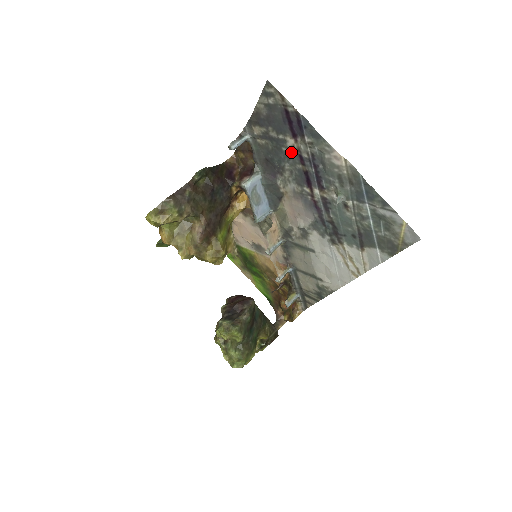
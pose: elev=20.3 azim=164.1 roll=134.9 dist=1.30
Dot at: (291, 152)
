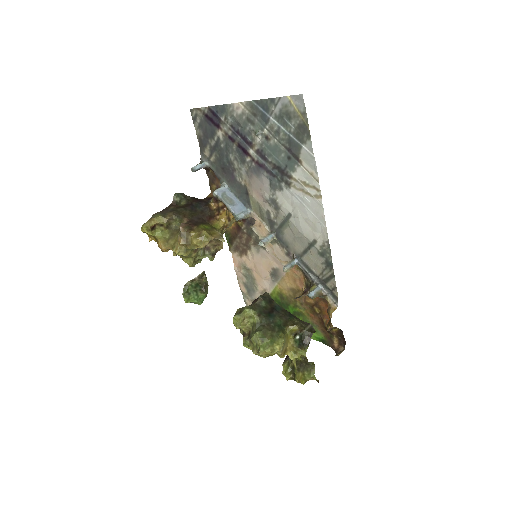
Dot at: (226, 142)
